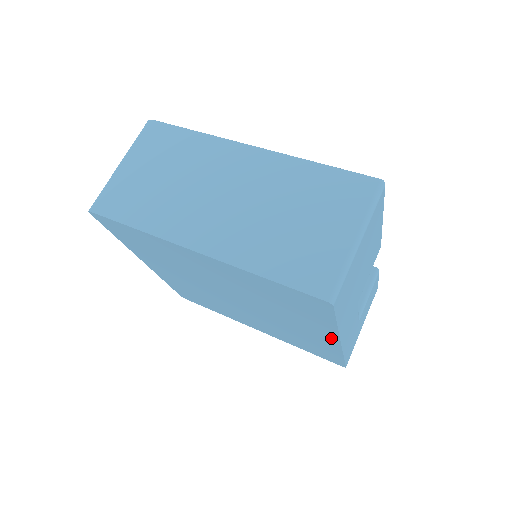
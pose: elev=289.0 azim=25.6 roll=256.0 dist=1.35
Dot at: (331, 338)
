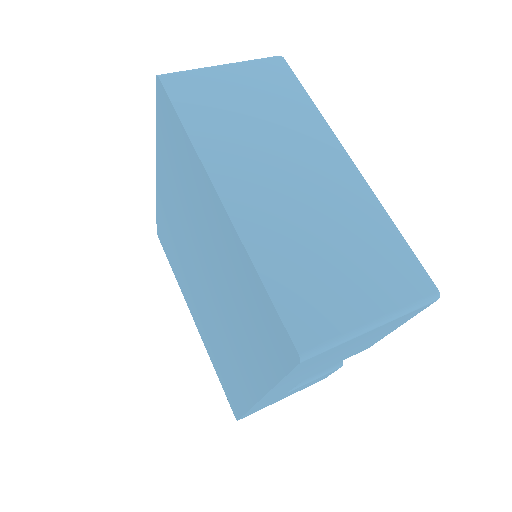
Dot at: (257, 386)
